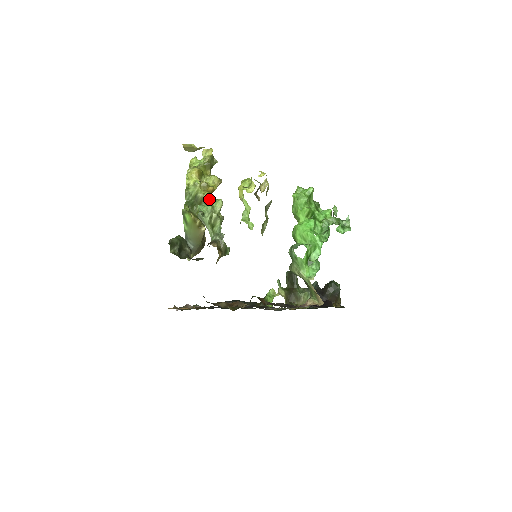
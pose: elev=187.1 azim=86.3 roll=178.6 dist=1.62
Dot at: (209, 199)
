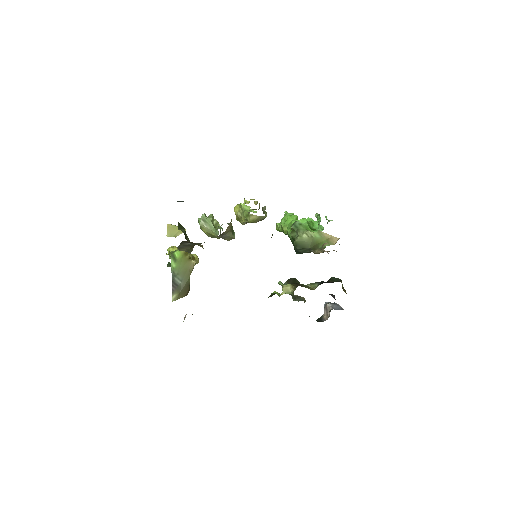
Dot at: occluded
